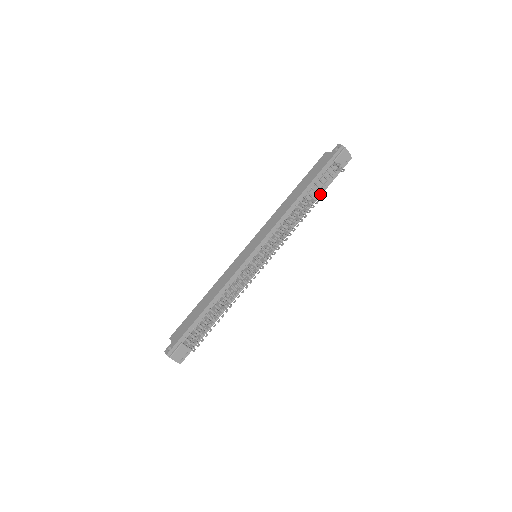
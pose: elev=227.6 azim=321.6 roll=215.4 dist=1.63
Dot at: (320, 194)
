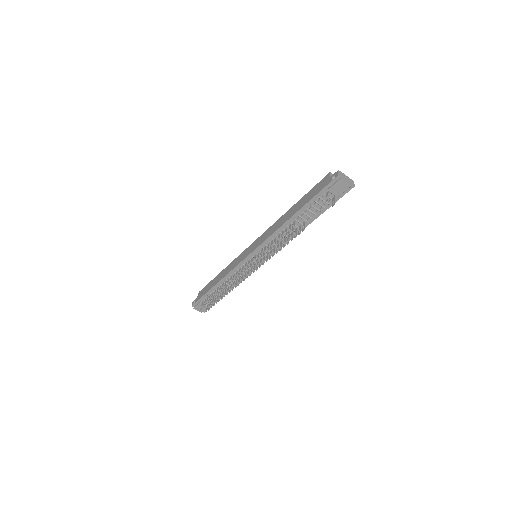
Dot at: (315, 217)
